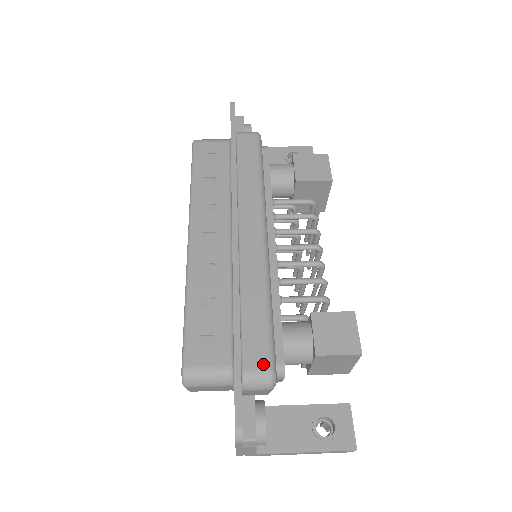
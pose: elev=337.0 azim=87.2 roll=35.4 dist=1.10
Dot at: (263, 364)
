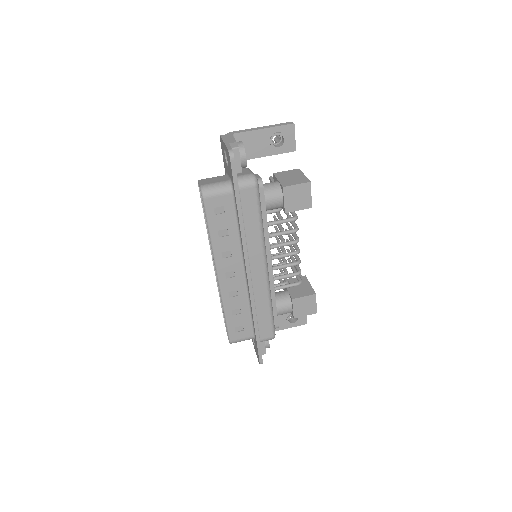
Dot at: (270, 336)
